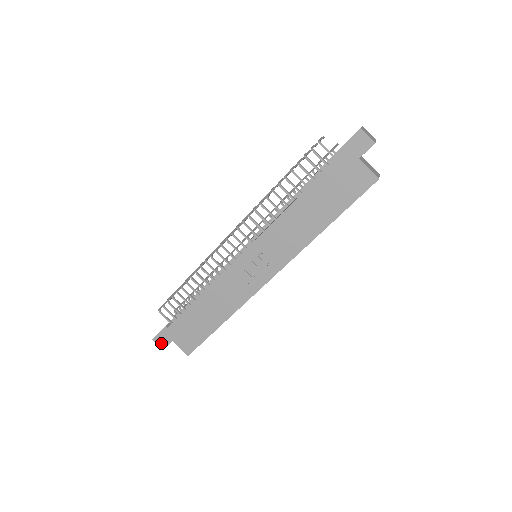
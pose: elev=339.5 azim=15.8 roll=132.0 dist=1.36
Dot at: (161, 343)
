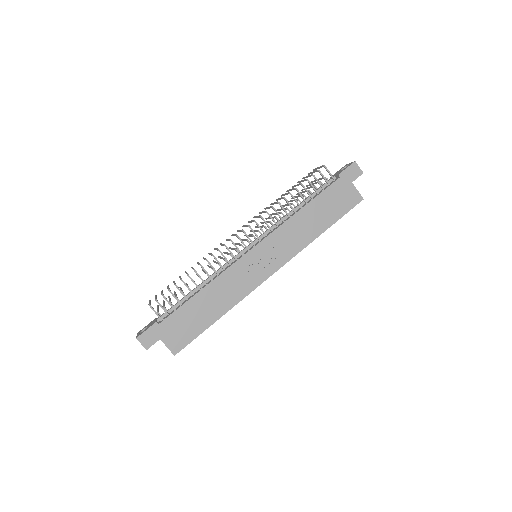
Dot at: (146, 342)
